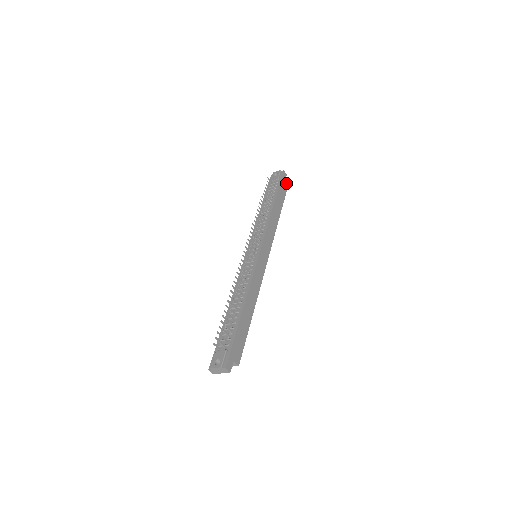
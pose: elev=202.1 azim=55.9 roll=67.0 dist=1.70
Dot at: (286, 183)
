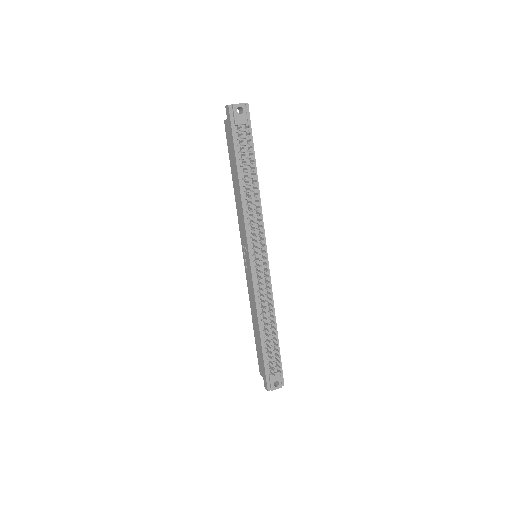
Dot at: occluded
